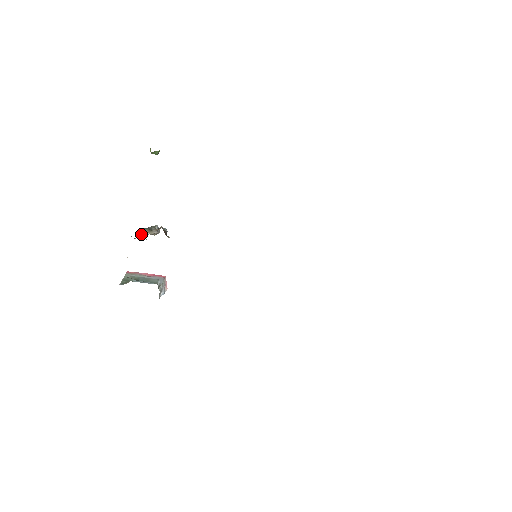
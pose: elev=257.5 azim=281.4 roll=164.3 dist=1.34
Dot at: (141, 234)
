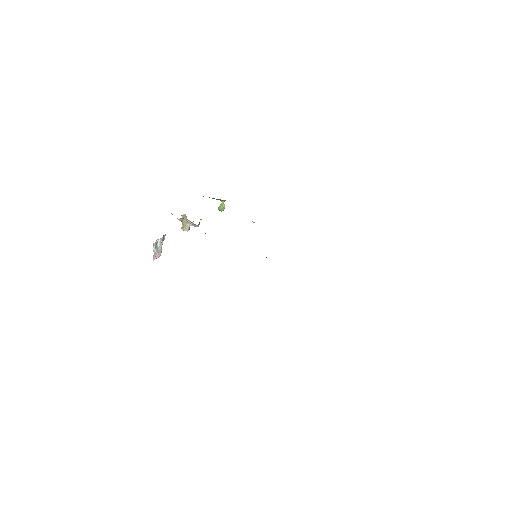
Dot at: (182, 216)
